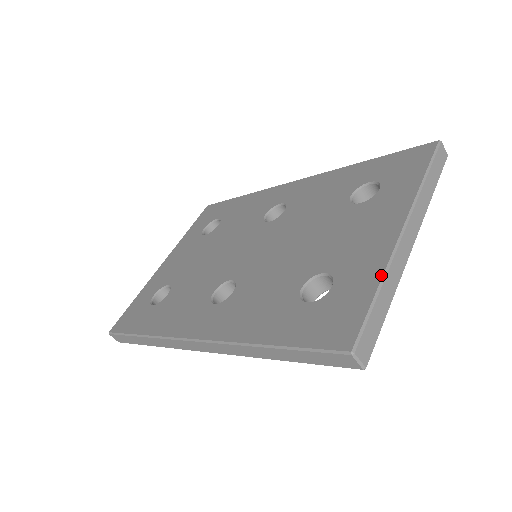
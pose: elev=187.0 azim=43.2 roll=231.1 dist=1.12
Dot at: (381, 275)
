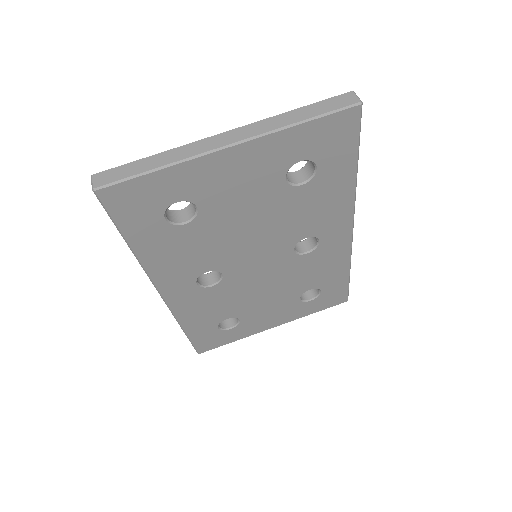
Dot at: (168, 151)
